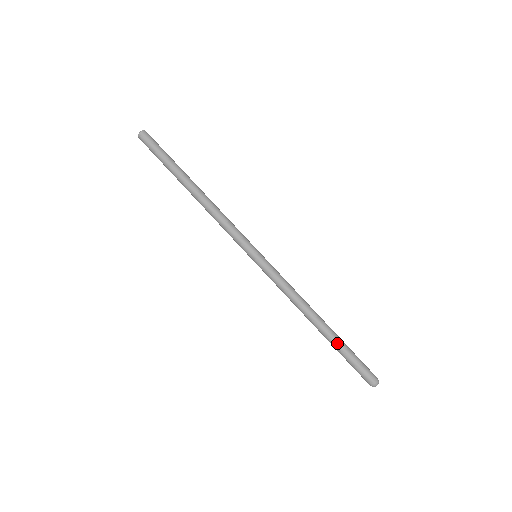
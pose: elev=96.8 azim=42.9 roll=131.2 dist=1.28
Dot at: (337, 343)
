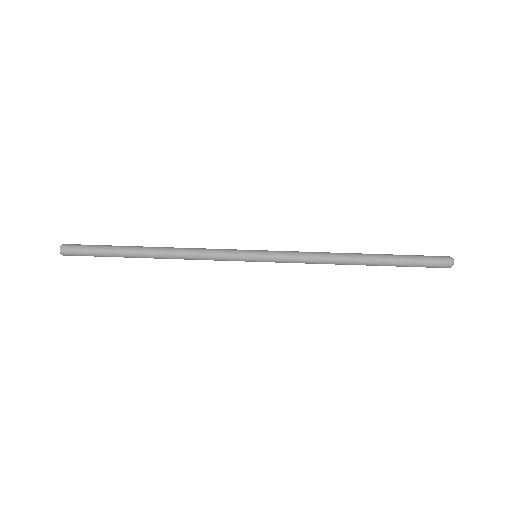
Dot at: (390, 257)
